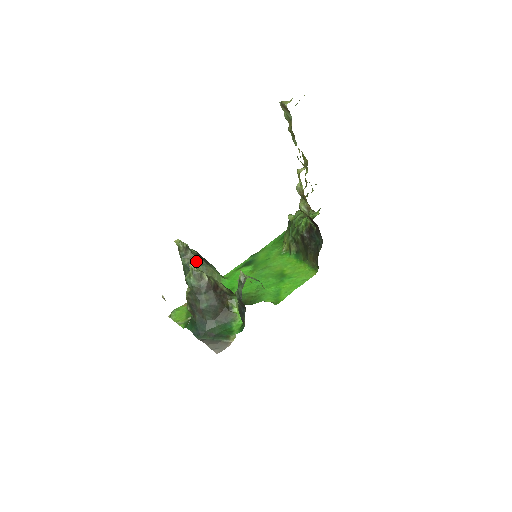
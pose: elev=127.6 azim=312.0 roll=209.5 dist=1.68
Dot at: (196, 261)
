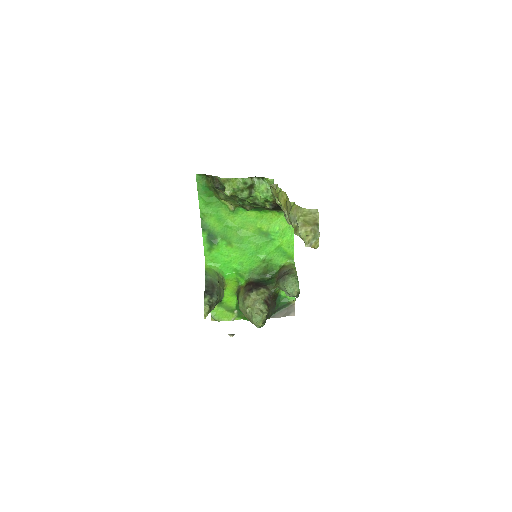
Dot at: (217, 300)
